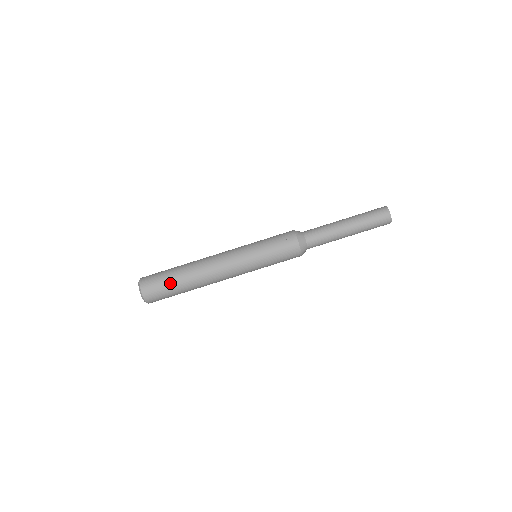
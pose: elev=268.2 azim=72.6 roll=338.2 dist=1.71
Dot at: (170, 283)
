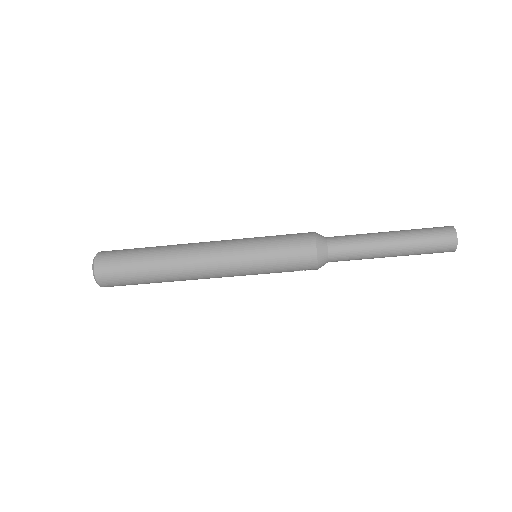
Dot at: occluded
